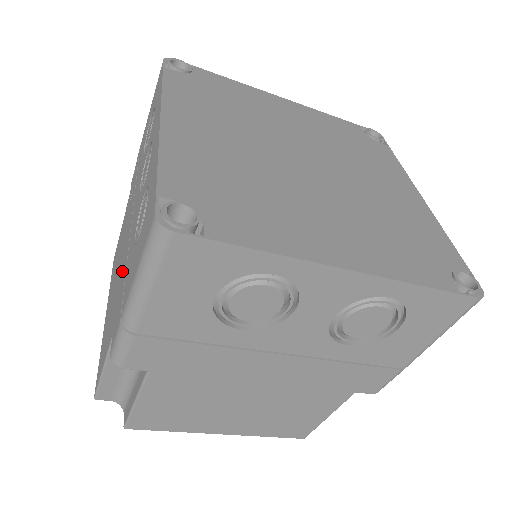
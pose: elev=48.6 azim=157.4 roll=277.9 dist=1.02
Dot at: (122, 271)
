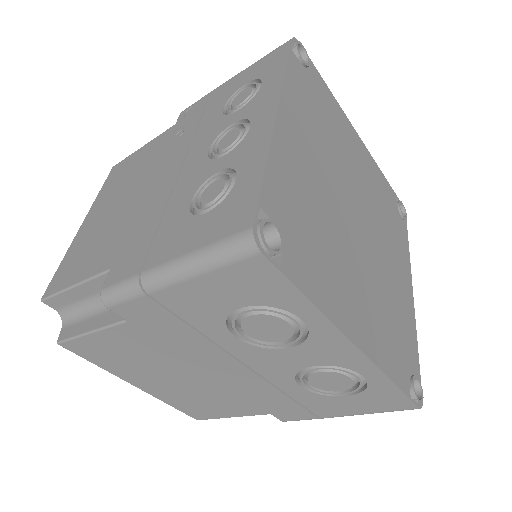
Dot at: (147, 212)
